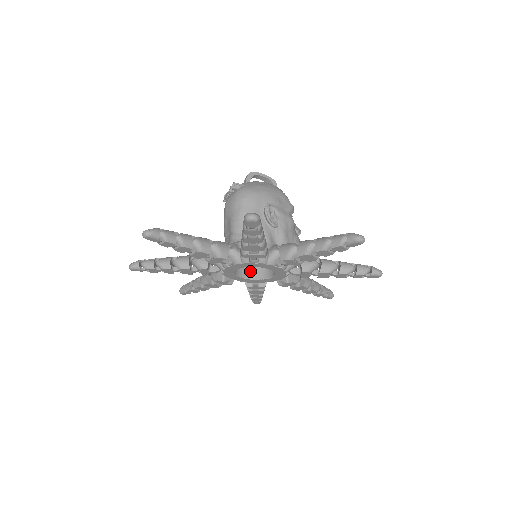
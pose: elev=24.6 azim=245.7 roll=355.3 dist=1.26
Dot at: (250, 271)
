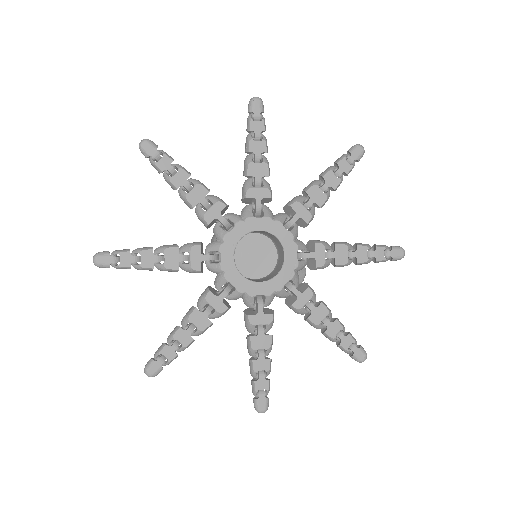
Dot at: occluded
